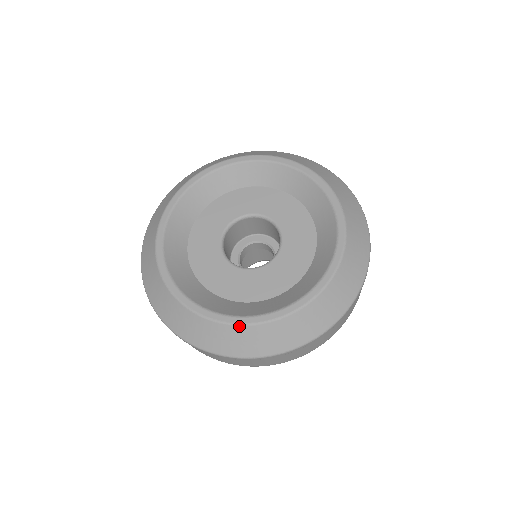
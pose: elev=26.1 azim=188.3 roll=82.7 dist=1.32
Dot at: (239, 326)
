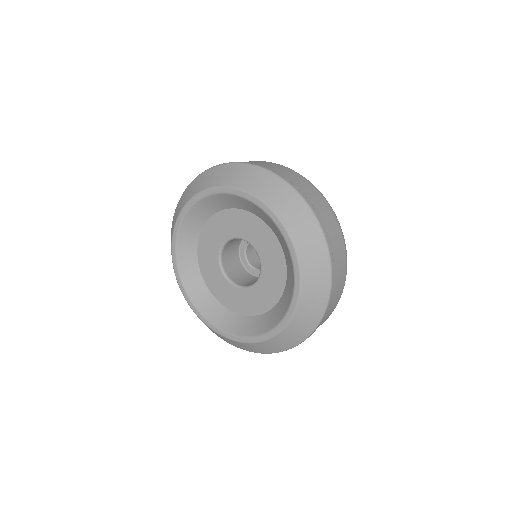
Dot at: (261, 342)
